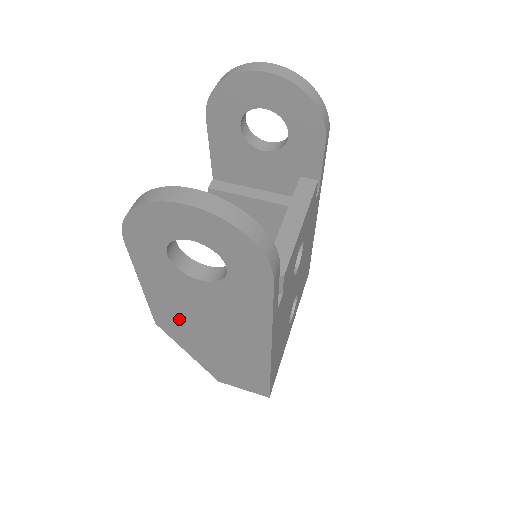
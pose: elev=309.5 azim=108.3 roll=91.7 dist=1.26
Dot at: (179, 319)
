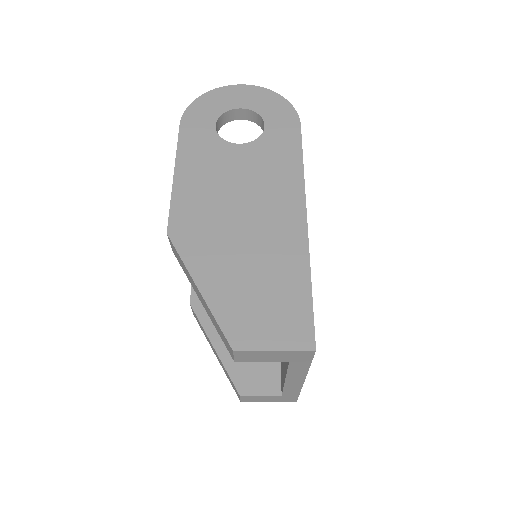
Dot at: (203, 209)
